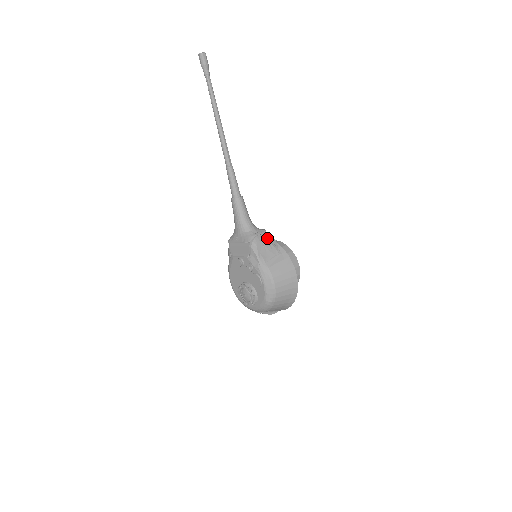
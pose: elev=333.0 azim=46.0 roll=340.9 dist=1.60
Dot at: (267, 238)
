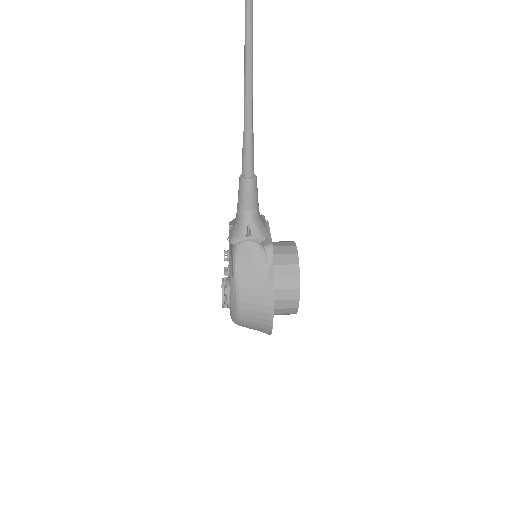
Dot at: (261, 249)
